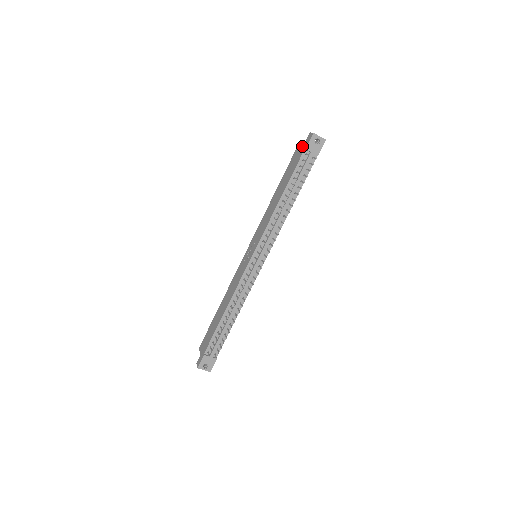
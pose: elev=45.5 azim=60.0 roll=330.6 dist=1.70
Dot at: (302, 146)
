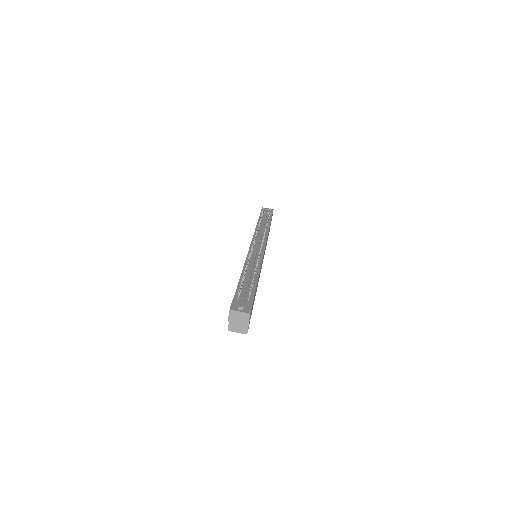
Dot at: occluded
